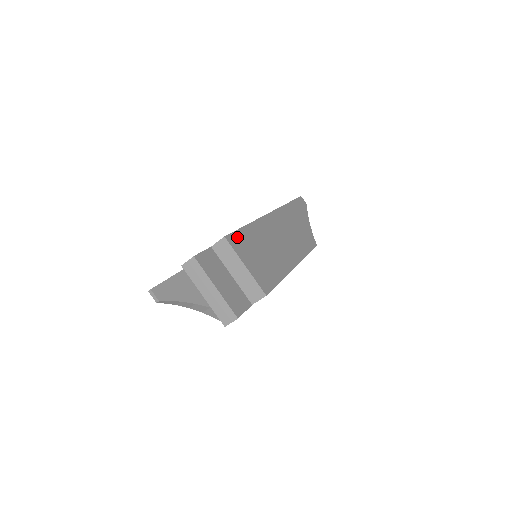
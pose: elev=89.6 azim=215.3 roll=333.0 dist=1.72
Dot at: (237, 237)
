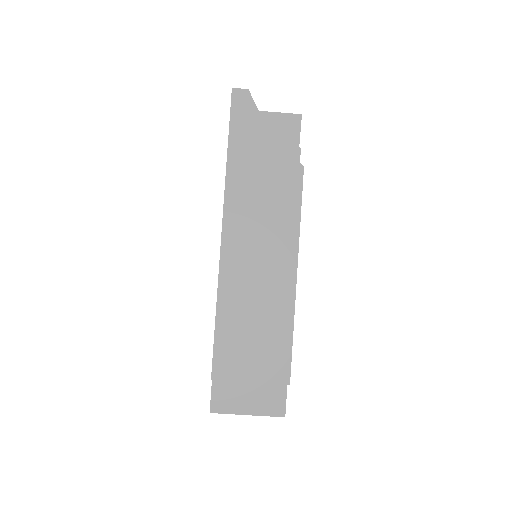
Dot at: (220, 357)
